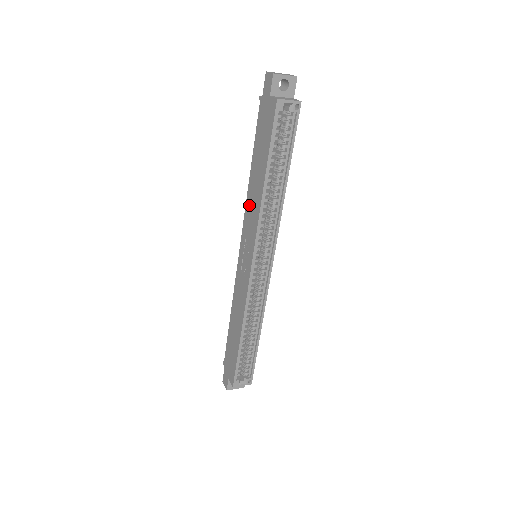
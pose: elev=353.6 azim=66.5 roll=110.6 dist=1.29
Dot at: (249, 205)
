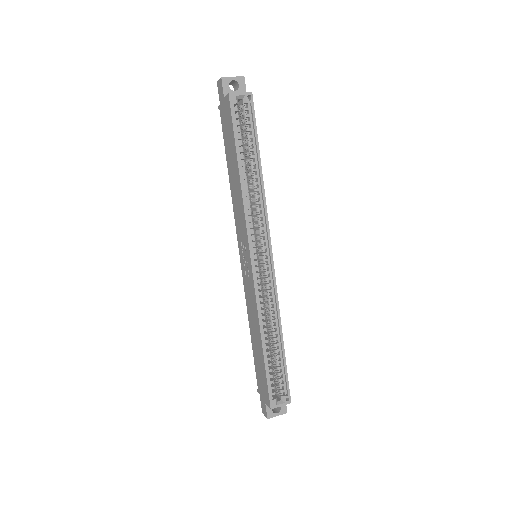
Dot at: (235, 206)
